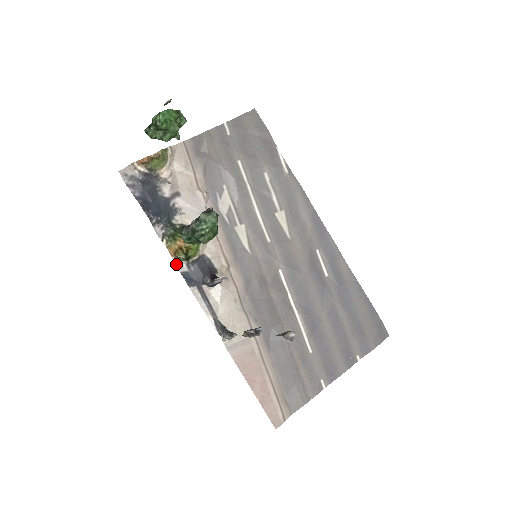
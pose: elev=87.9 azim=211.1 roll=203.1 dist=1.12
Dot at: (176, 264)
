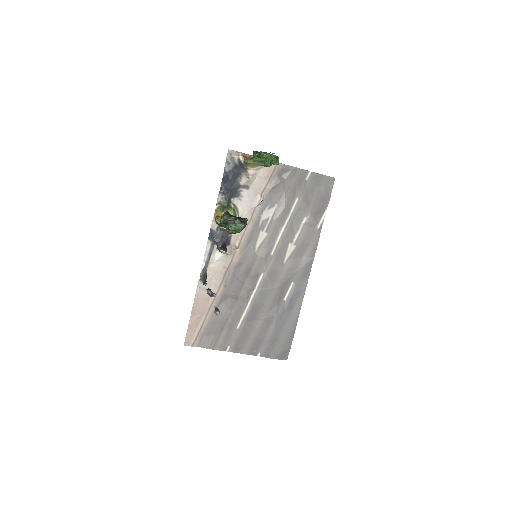
Dot at: (212, 222)
